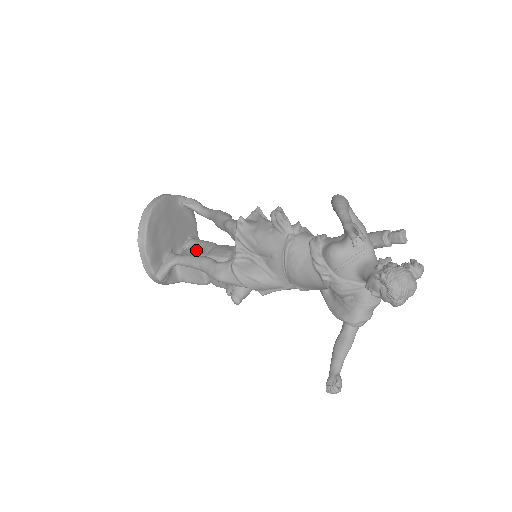
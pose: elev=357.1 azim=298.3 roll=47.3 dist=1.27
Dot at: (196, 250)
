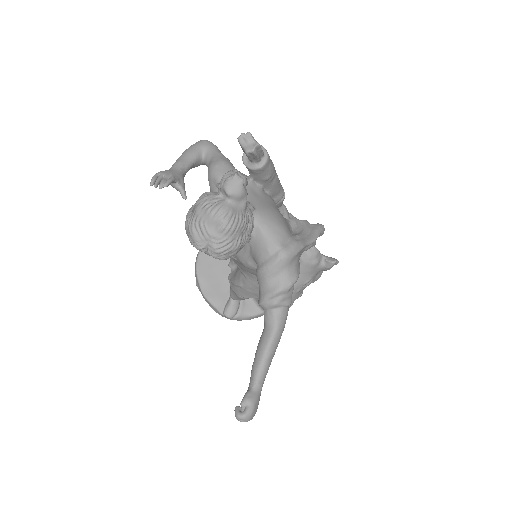
Dot at: occluded
